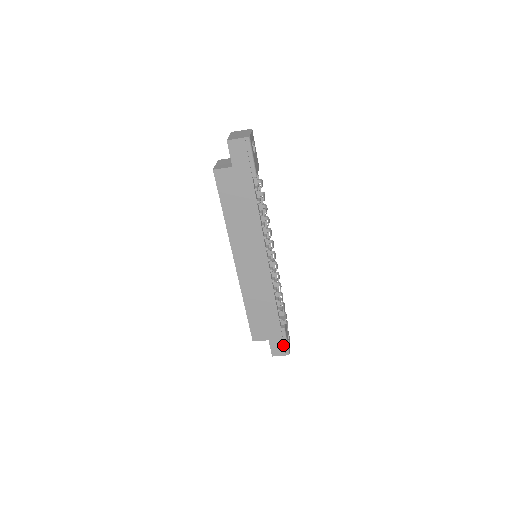
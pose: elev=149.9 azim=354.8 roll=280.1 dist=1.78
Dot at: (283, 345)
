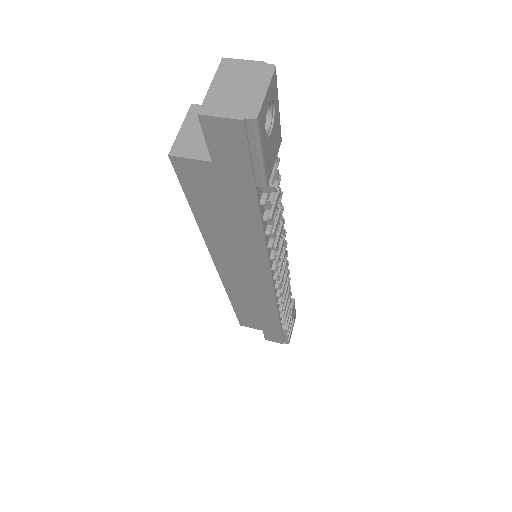
Dot at: (282, 338)
